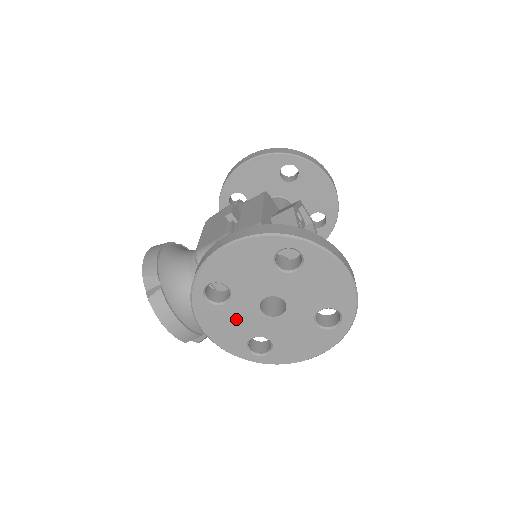
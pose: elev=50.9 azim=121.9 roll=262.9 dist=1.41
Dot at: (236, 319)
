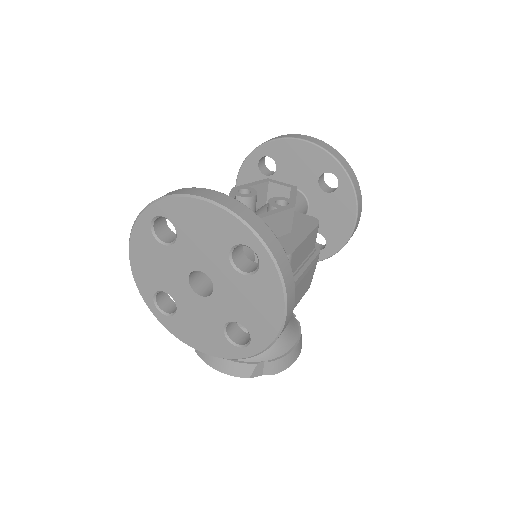
Dot at: (196, 318)
